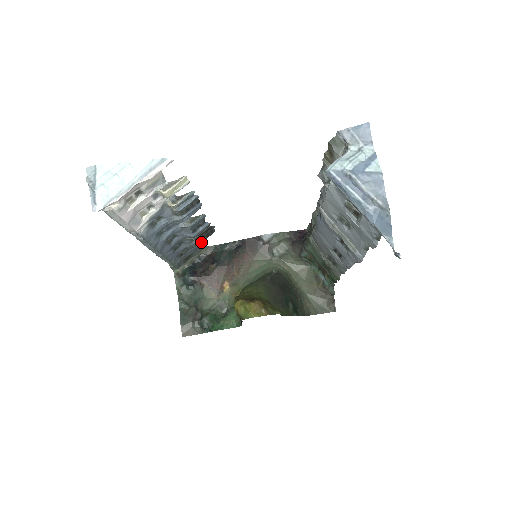
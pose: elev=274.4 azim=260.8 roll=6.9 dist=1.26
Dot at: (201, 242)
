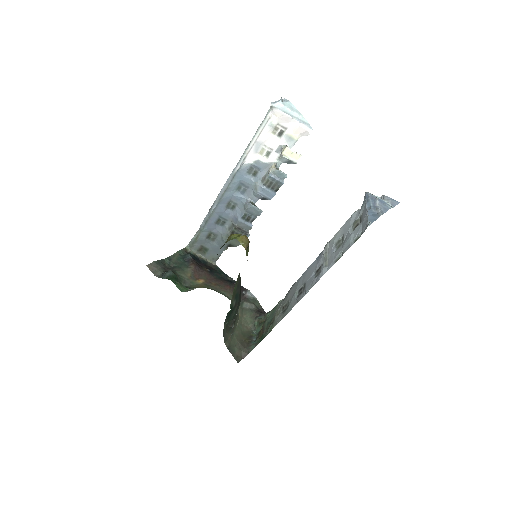
Dot at: occluded
